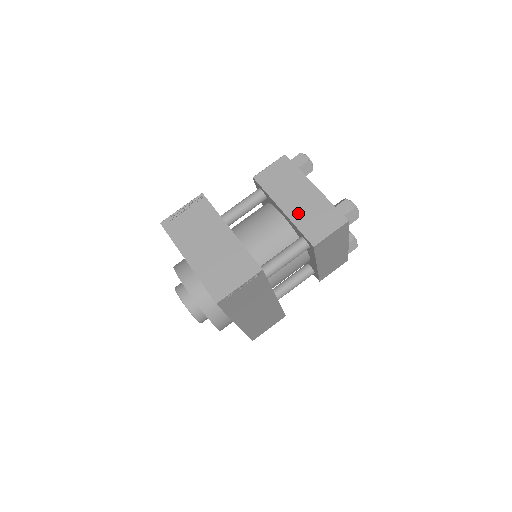
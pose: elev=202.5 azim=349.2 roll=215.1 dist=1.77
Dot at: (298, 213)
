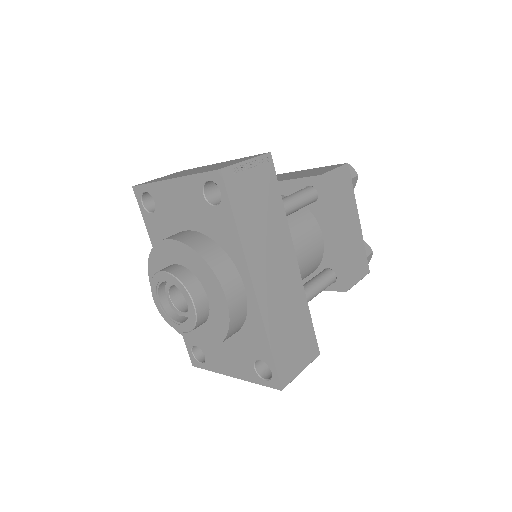
Dot at: (292, 177)
